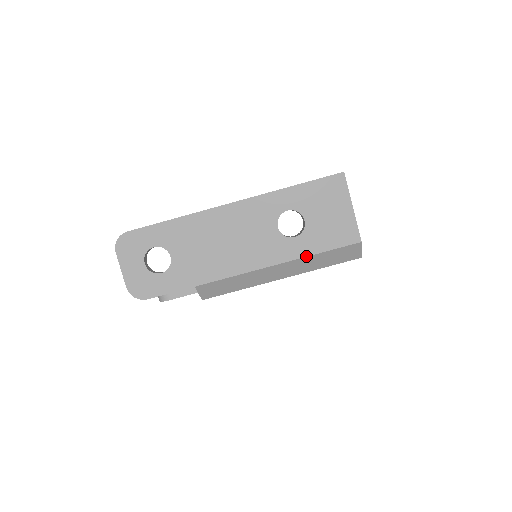
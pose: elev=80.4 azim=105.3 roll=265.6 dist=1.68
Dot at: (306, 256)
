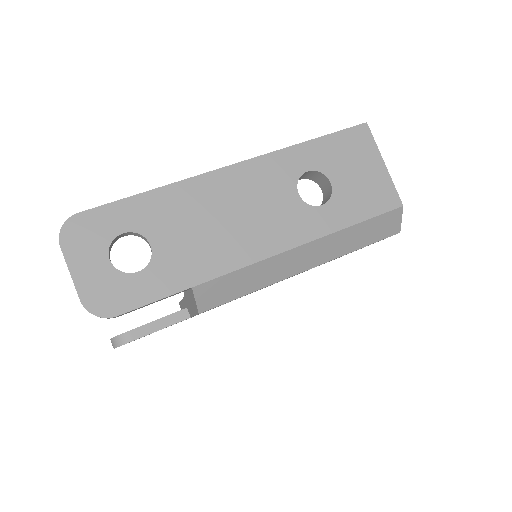
Dot at: (340, 229)
